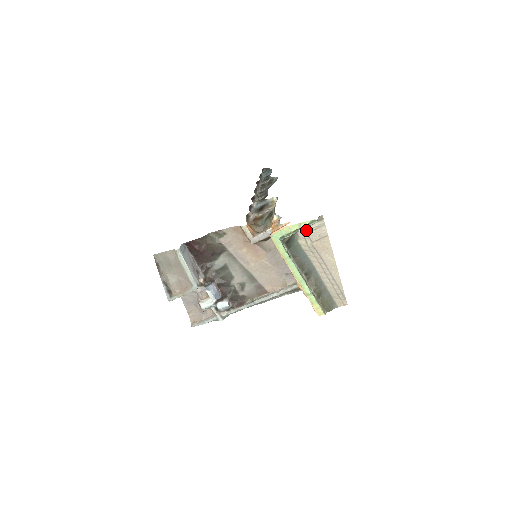
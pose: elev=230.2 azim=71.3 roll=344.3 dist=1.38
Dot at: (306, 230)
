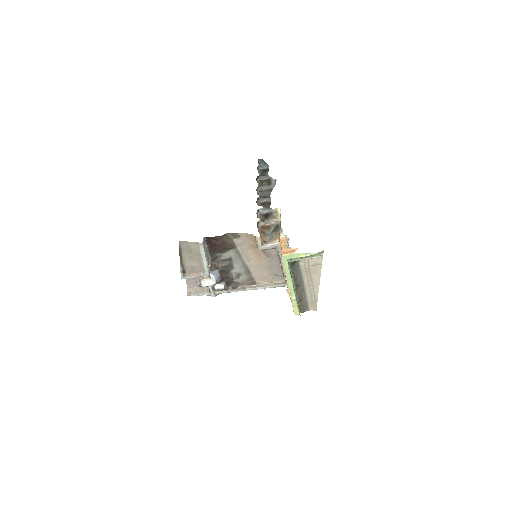
Dot at: occluded
